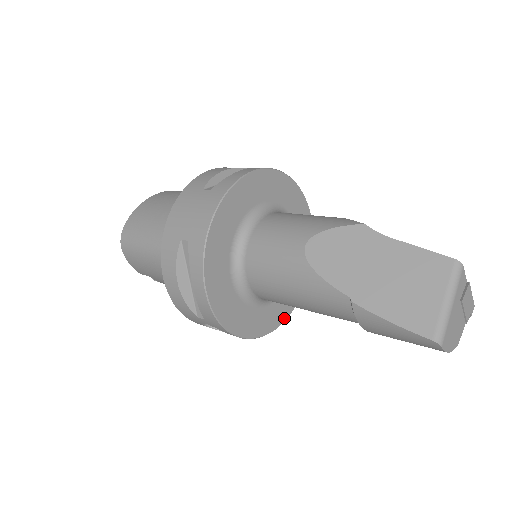
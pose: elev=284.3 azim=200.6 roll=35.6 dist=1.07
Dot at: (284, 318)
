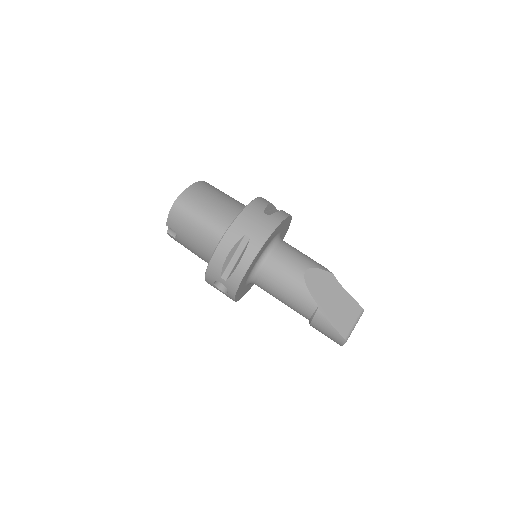
Dot at: occluded
